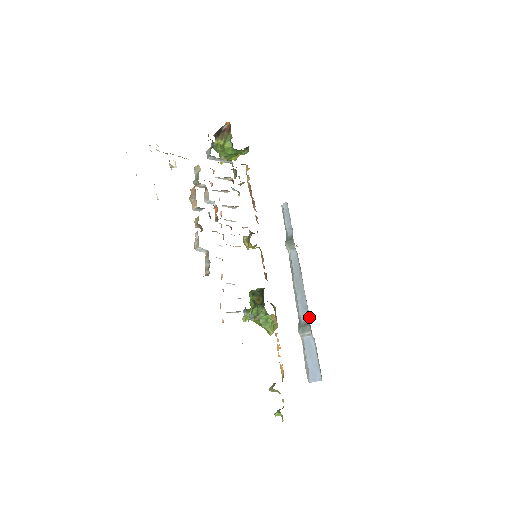
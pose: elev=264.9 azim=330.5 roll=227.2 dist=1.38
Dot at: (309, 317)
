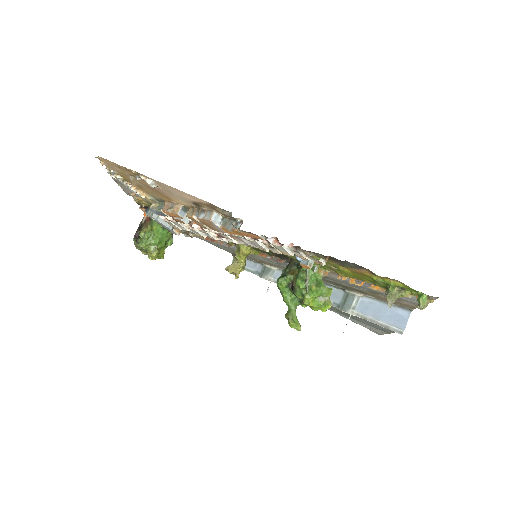
Dot at: (342, 291)
